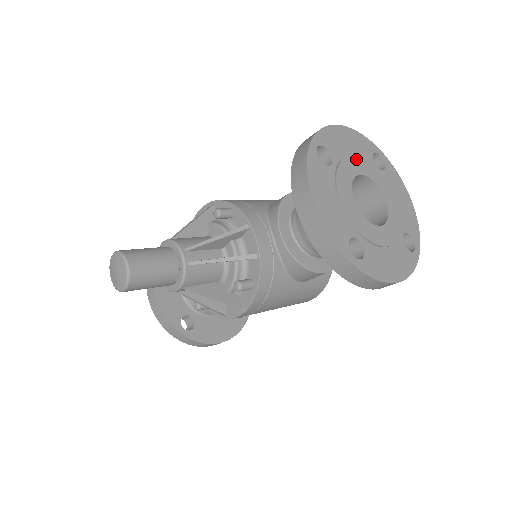
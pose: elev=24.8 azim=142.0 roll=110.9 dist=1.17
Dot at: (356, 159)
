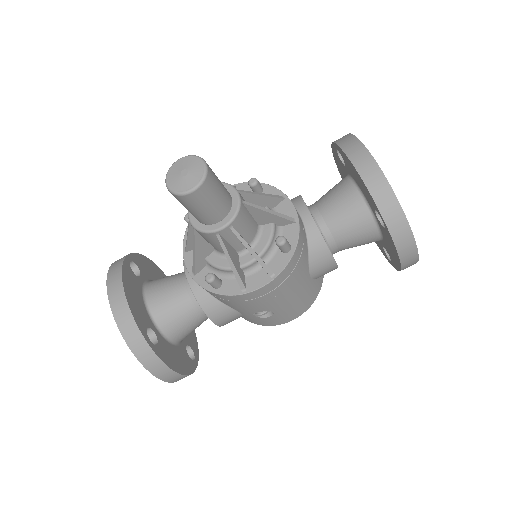
Dot at: occluded
